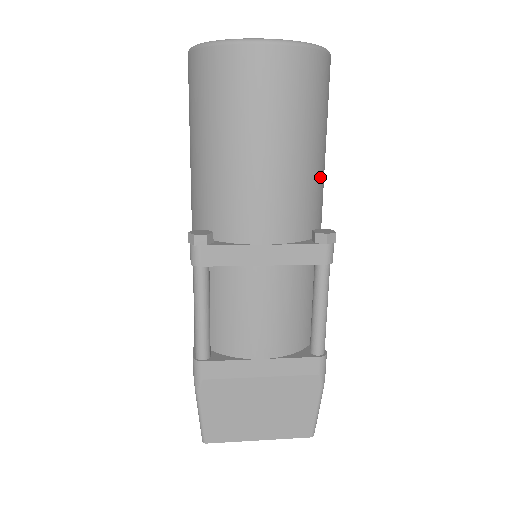
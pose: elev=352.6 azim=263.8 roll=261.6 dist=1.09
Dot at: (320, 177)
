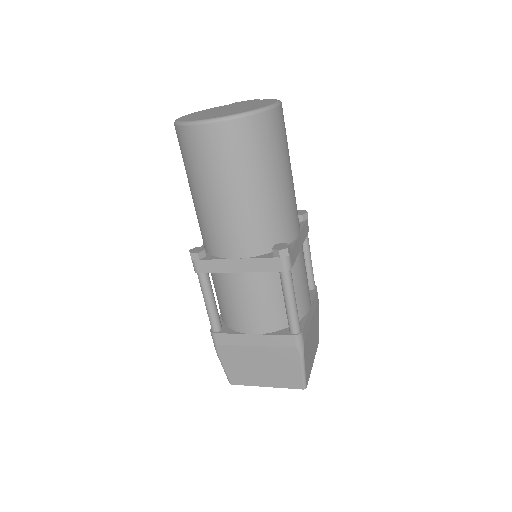
Dot at: (278, 204)
